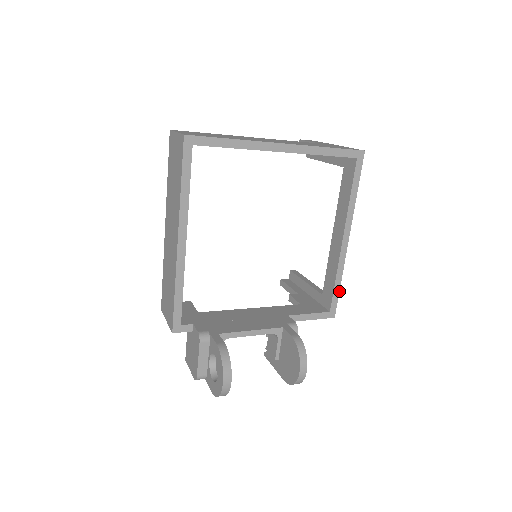
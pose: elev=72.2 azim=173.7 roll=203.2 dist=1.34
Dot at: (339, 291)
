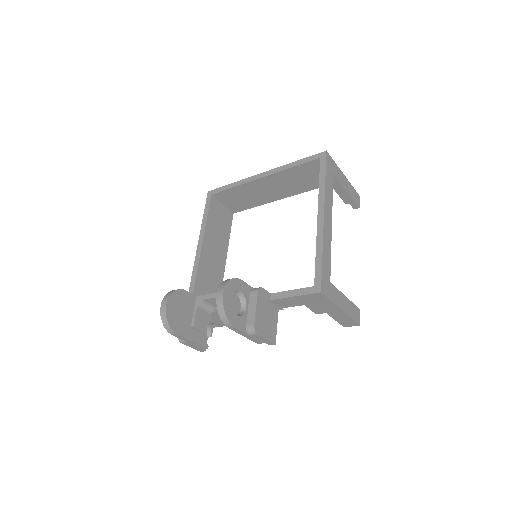
Dot at: (322, 264)
